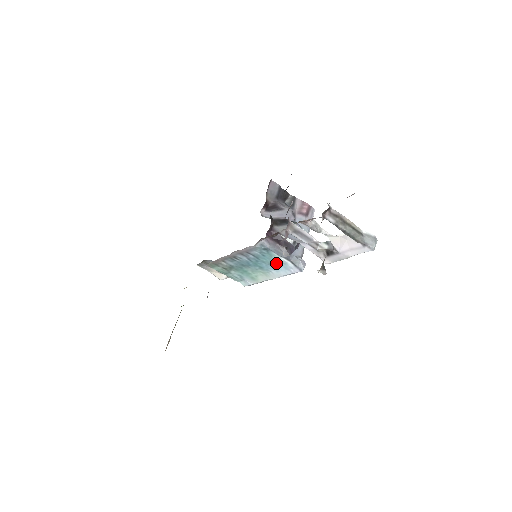
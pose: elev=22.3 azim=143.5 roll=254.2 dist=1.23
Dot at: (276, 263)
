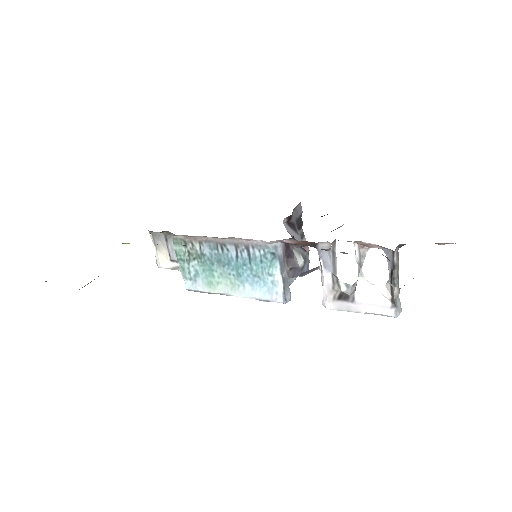
Dot at: (265, 278)
